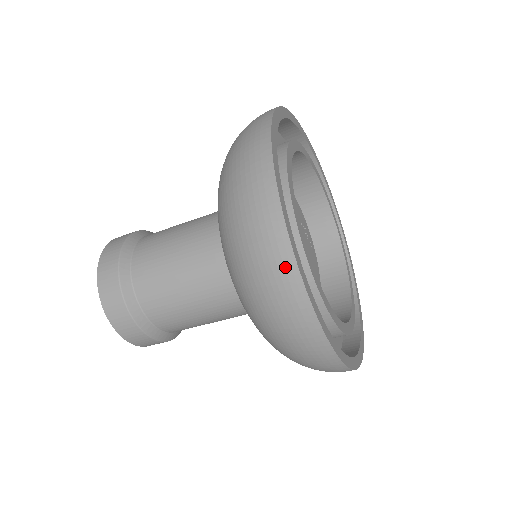
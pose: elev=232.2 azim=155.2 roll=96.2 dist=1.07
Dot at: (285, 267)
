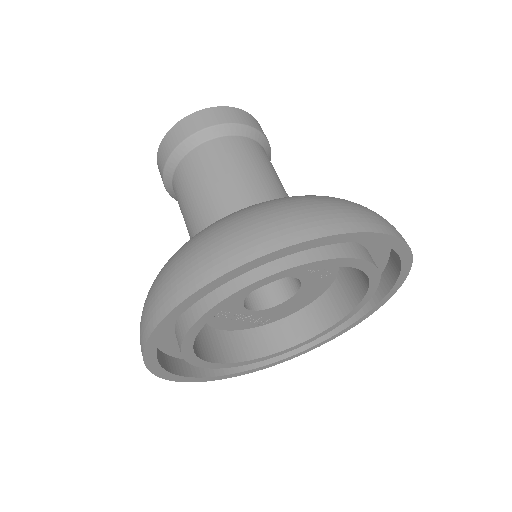
Dot at: occluded
